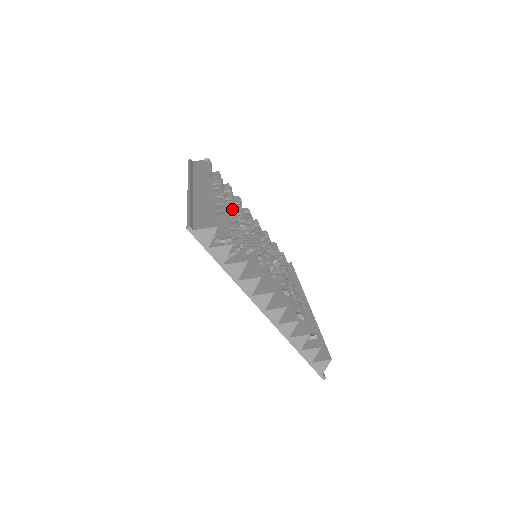
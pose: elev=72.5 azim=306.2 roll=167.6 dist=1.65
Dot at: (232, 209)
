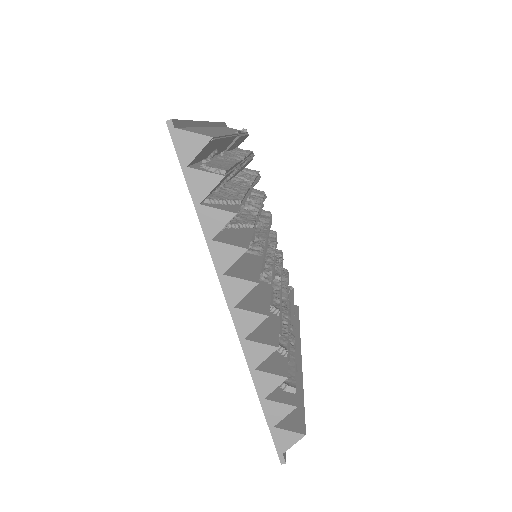
Dot at: occluded
